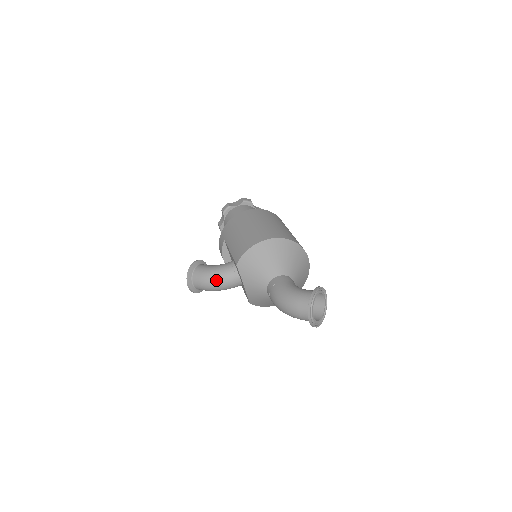
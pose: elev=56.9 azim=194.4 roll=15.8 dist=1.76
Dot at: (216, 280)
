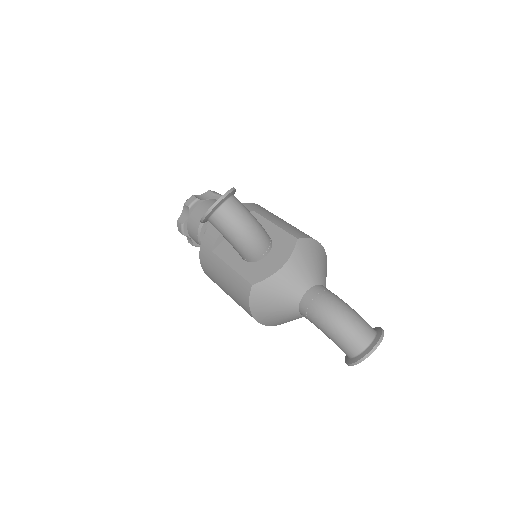
Dot at: (255, 228)
